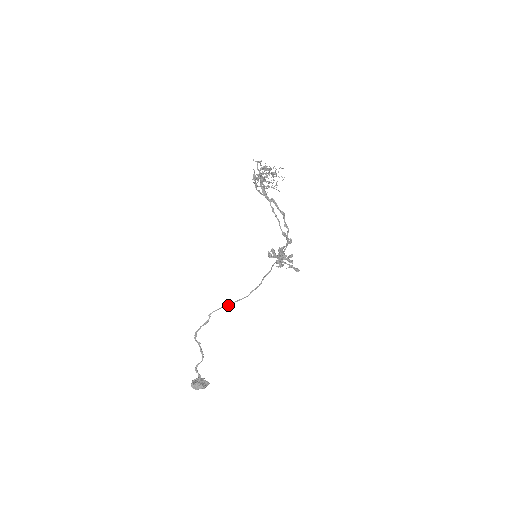
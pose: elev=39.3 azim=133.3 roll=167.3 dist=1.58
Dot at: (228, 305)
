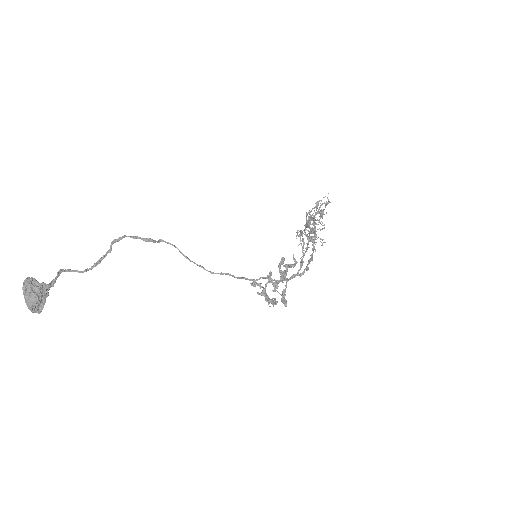
Dot at: (187, 257)
